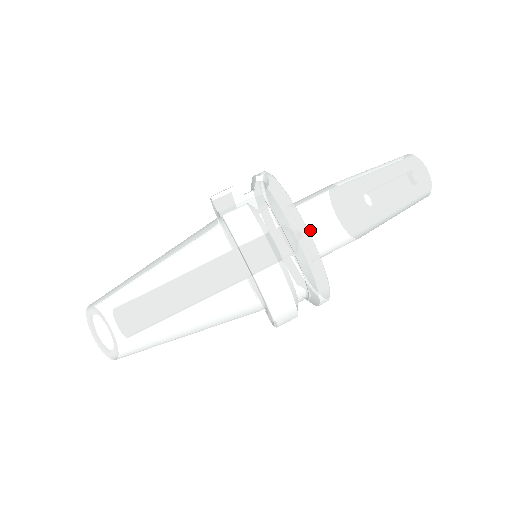
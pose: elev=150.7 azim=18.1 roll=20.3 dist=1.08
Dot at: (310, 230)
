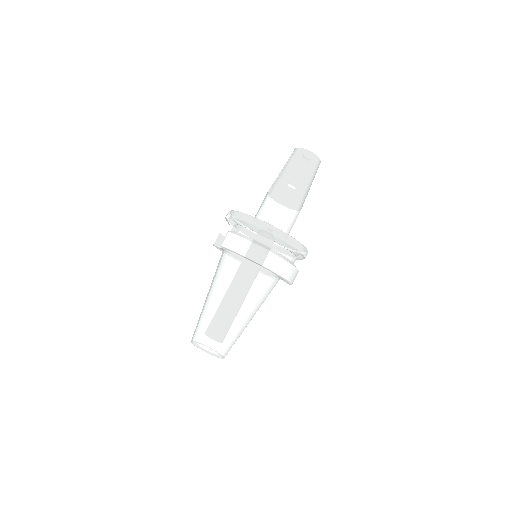
Dot at: (270, 222)
